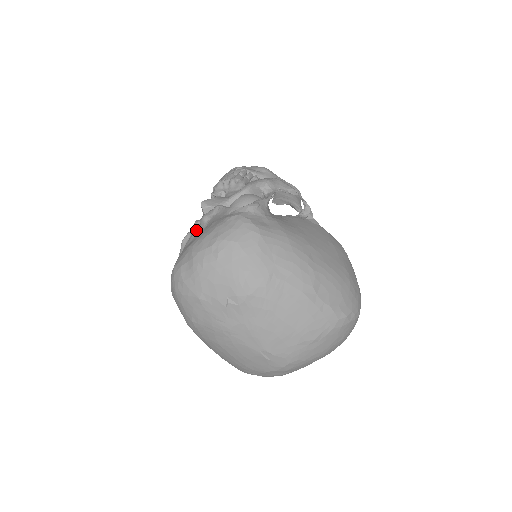
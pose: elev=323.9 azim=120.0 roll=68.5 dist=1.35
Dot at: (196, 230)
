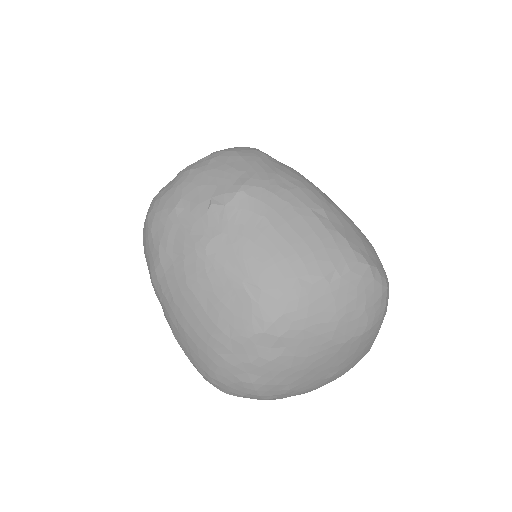
Dot at: occluded
